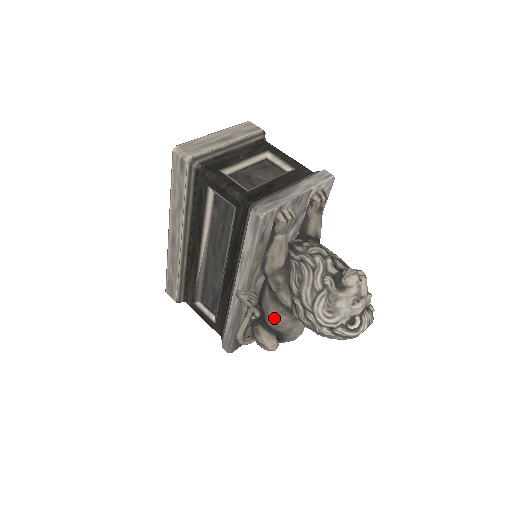
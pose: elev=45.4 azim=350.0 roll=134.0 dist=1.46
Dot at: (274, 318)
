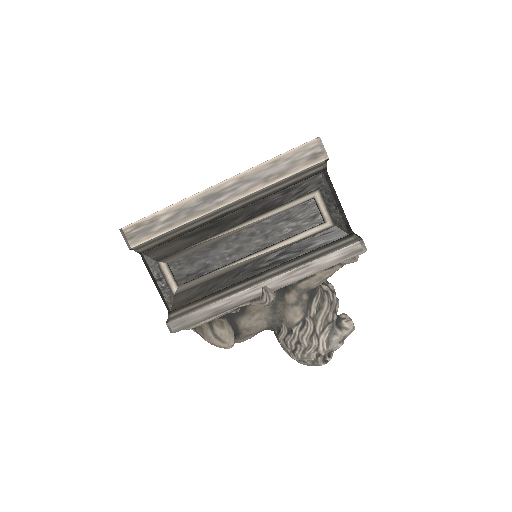
Dot at: (256, 322)
